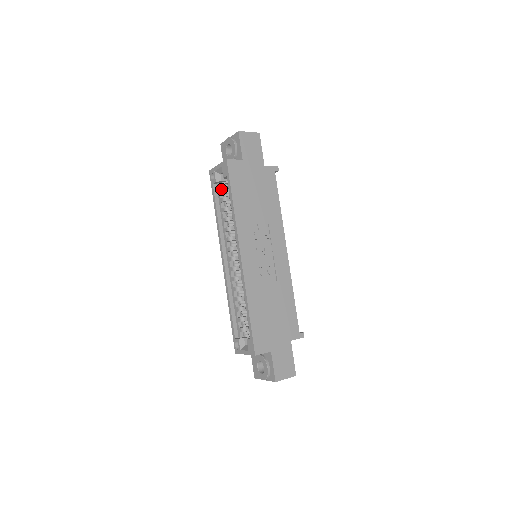
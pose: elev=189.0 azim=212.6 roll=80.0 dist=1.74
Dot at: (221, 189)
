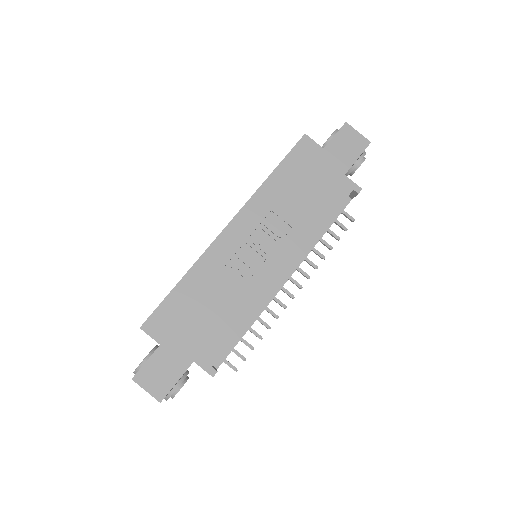
Dot at: occluded
